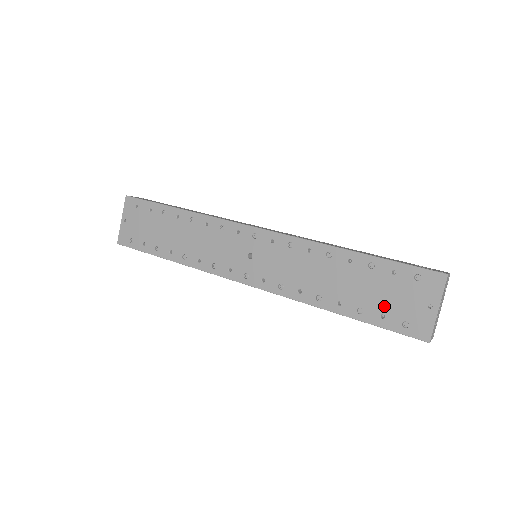
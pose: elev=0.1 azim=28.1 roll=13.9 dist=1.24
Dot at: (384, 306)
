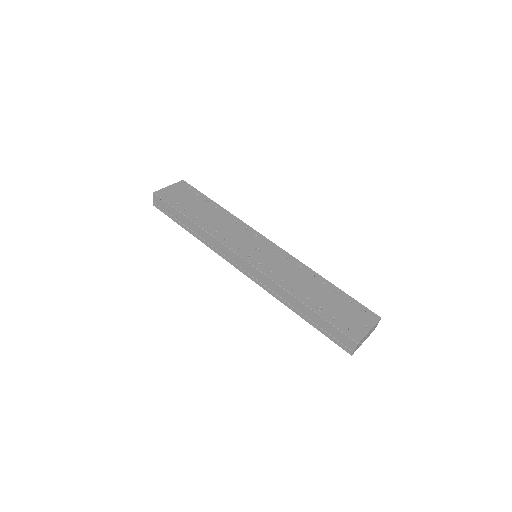
Dot at: (337, 314)
